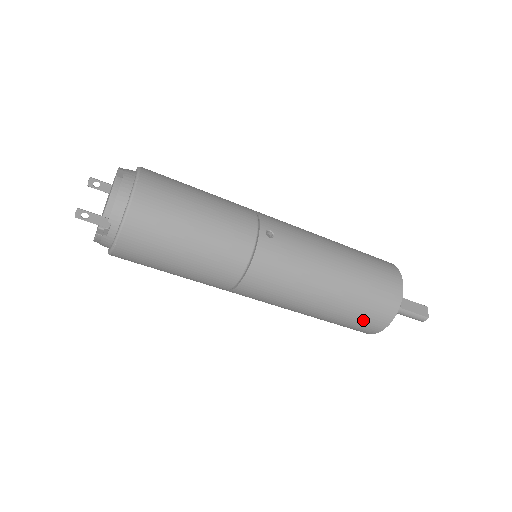
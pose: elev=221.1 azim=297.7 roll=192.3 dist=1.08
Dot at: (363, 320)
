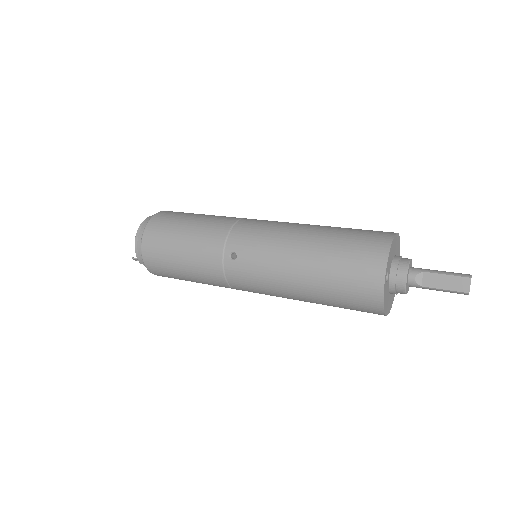
Dot at: occluded
